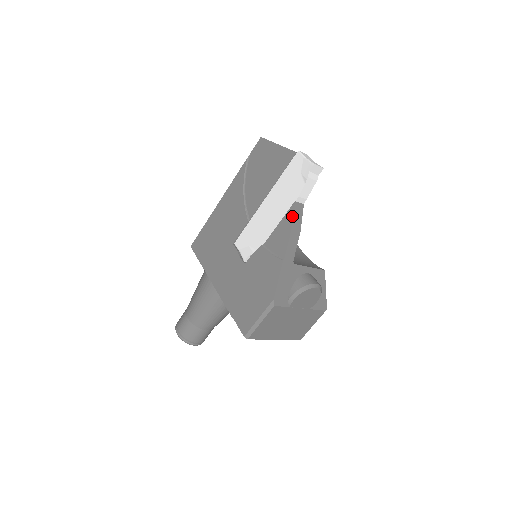
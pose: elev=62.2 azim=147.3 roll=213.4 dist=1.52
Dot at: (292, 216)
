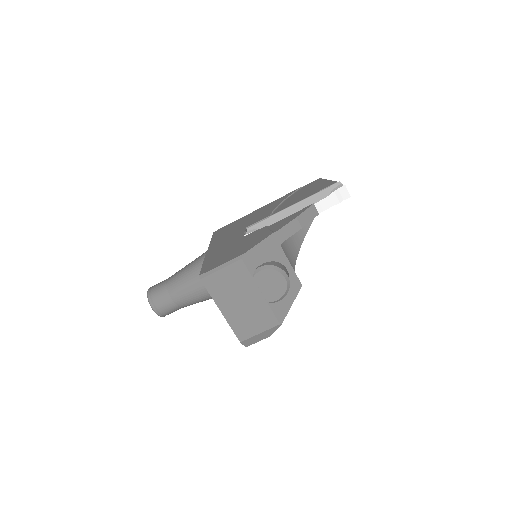
Dot at: (304, 210)
